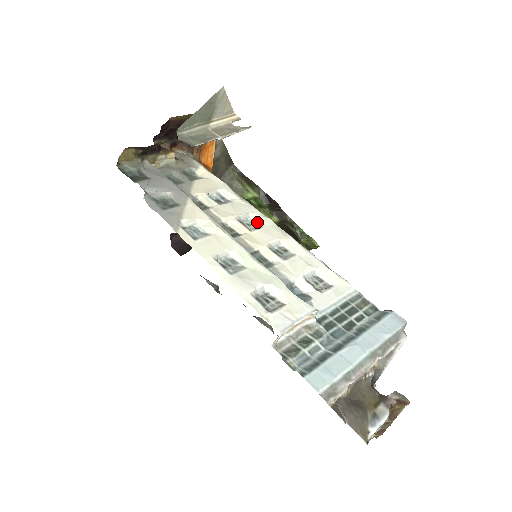
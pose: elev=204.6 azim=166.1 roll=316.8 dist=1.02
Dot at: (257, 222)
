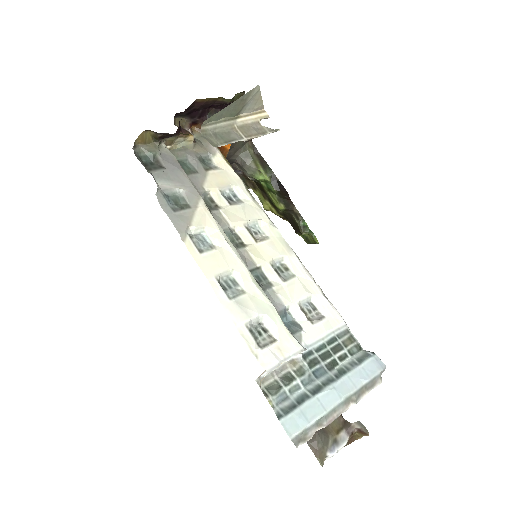
Dot at: (264, 231)
